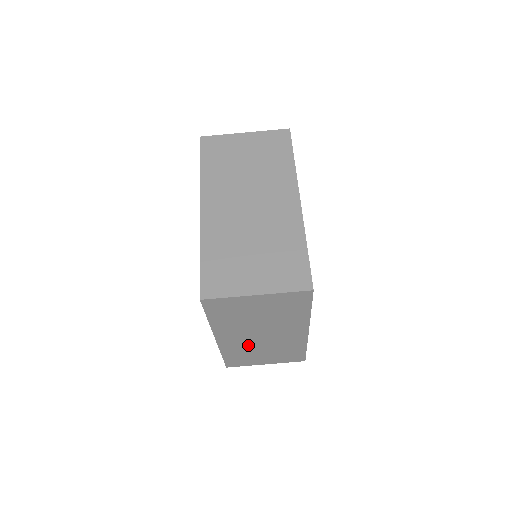
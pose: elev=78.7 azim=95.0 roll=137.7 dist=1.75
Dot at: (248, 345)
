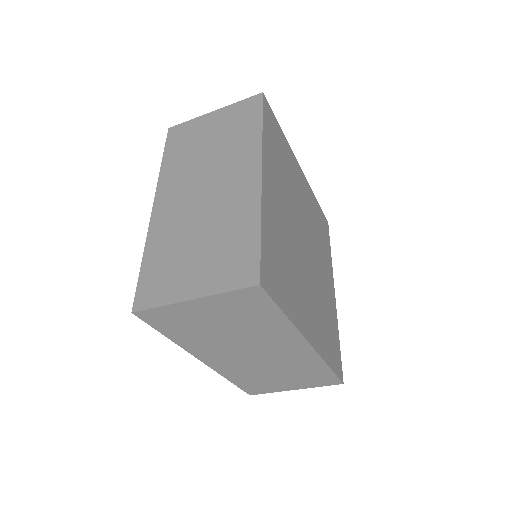
Dot at: (248, 366)
